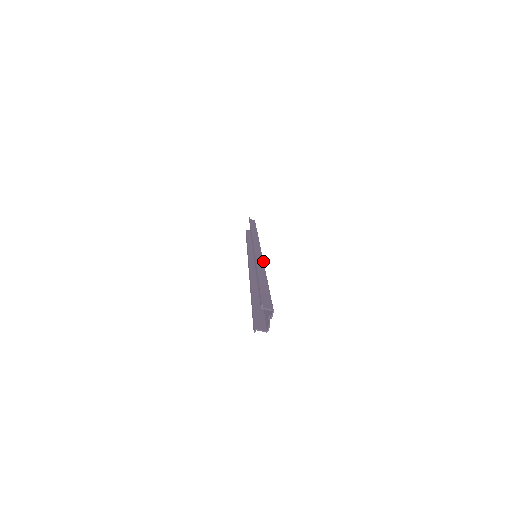
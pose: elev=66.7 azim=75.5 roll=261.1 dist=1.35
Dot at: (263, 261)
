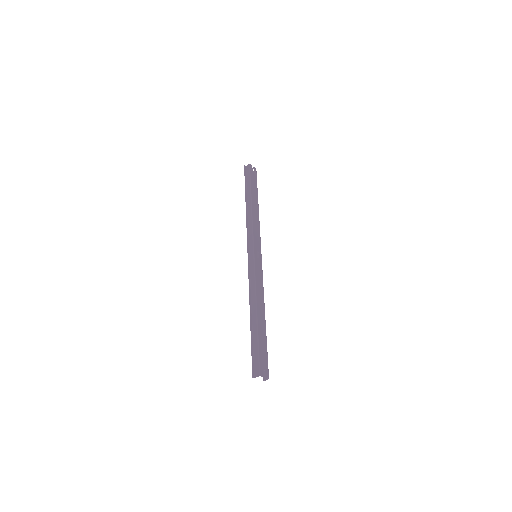
Dot at: (255, 282)
